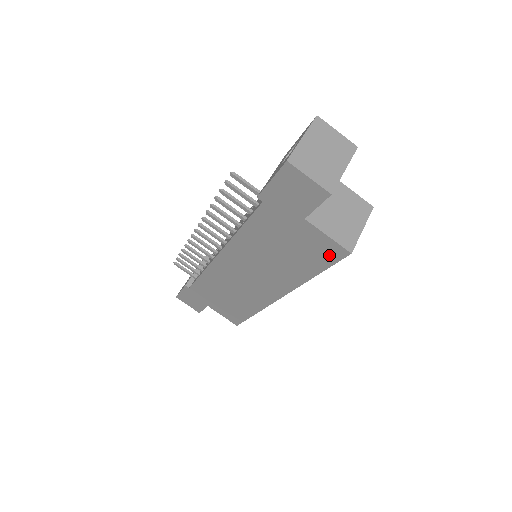
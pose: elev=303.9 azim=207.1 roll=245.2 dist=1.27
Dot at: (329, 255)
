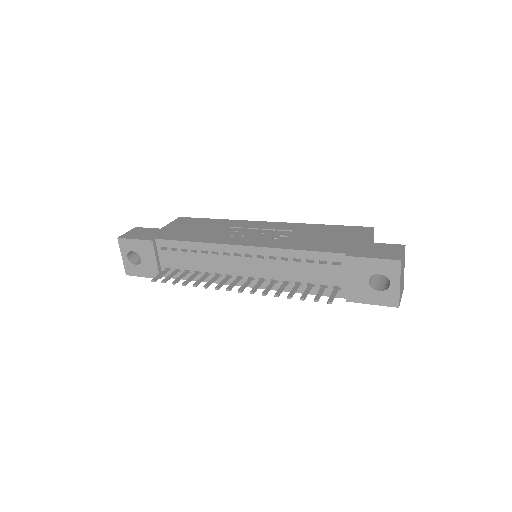
Dot at: occluded
